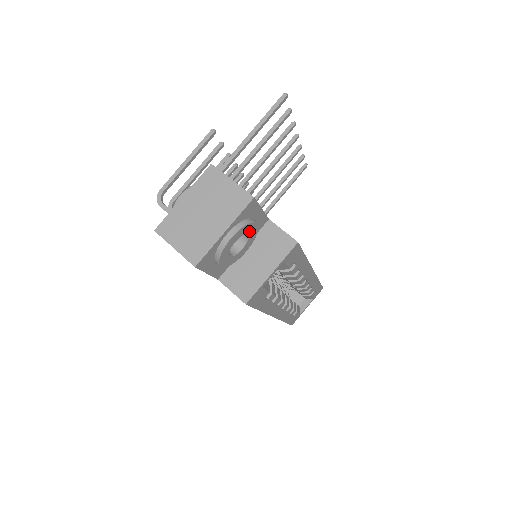
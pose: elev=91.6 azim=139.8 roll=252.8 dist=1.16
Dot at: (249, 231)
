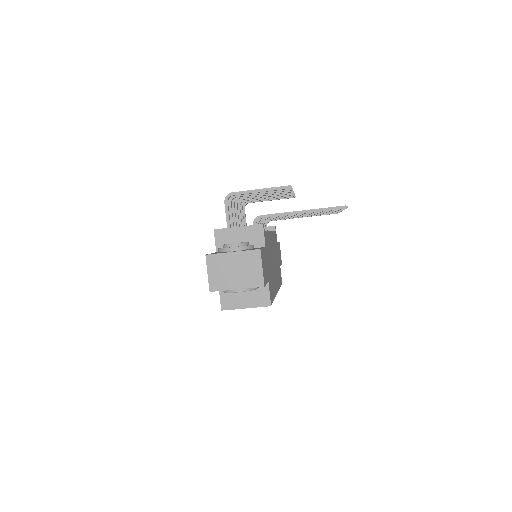
Dot at: occluded
